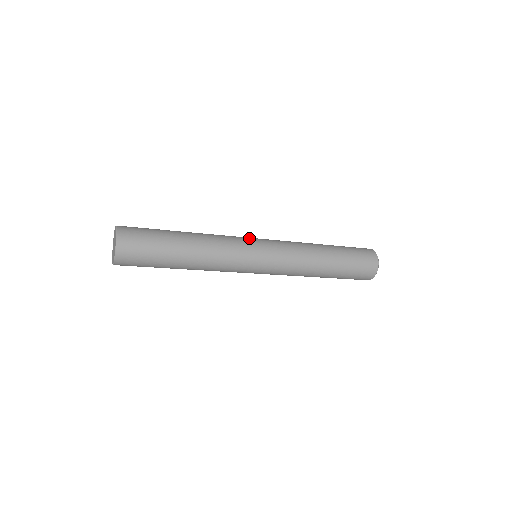
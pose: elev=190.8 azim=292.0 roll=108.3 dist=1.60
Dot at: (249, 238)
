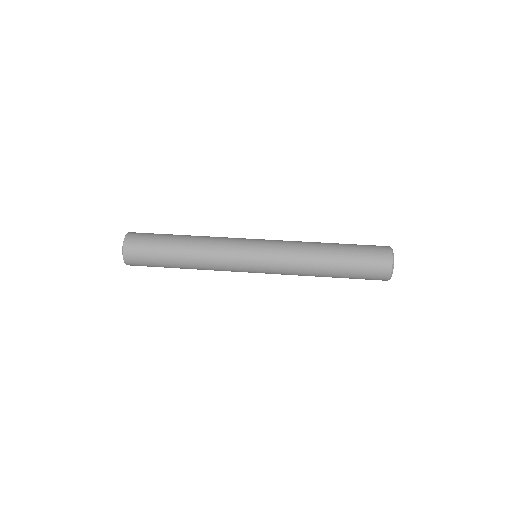
Dot at: (245, 242)
